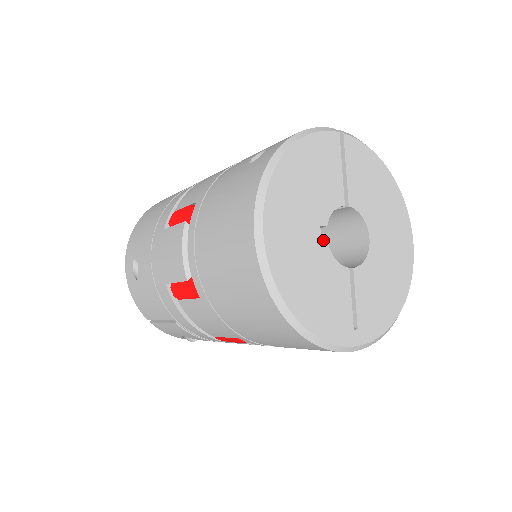
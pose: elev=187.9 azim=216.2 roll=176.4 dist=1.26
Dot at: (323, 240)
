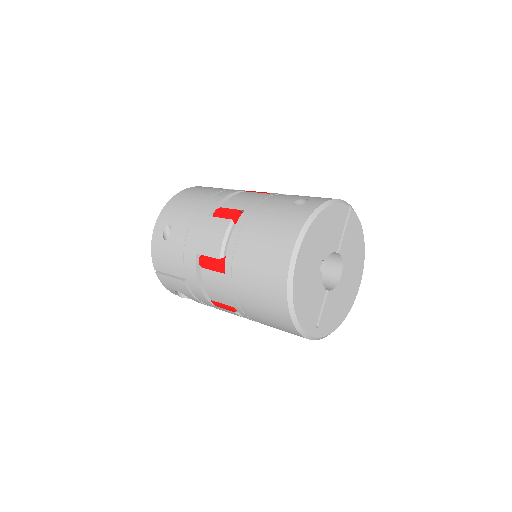
Dot at: occluded
